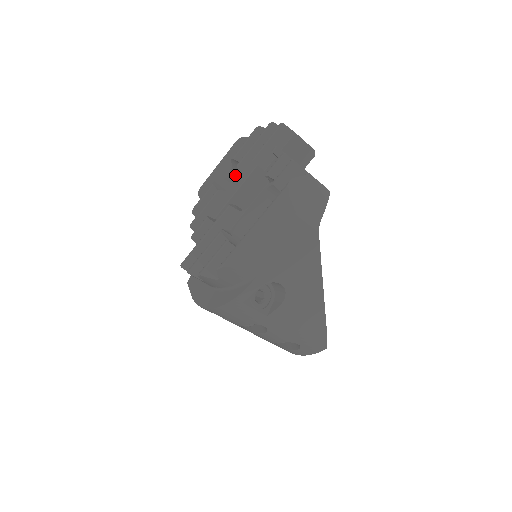
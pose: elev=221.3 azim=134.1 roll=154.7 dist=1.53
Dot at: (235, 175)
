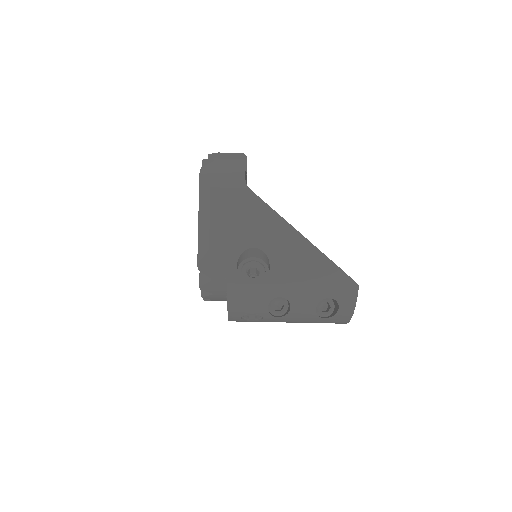
Dot at: occluded
